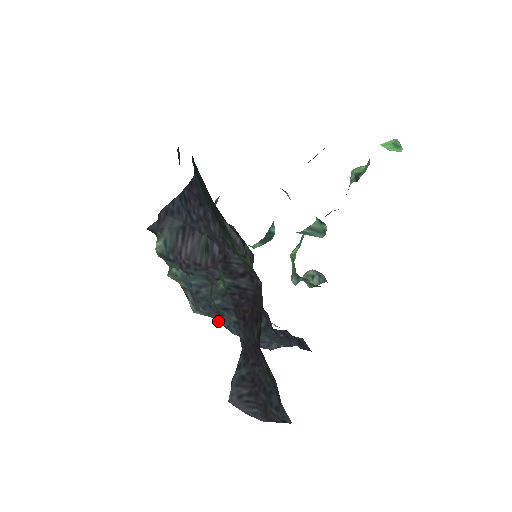
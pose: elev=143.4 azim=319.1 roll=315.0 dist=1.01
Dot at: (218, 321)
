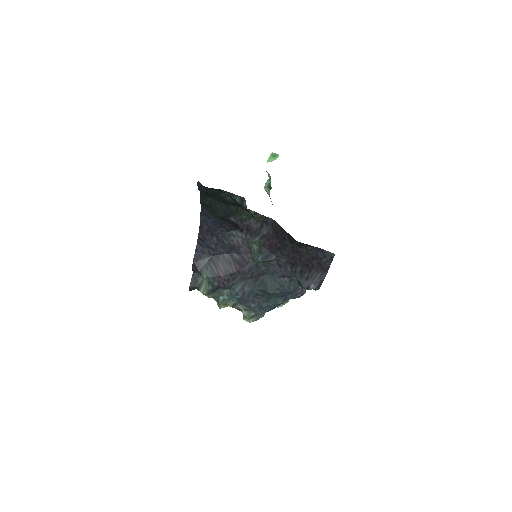
Dot at: (266, 307)
